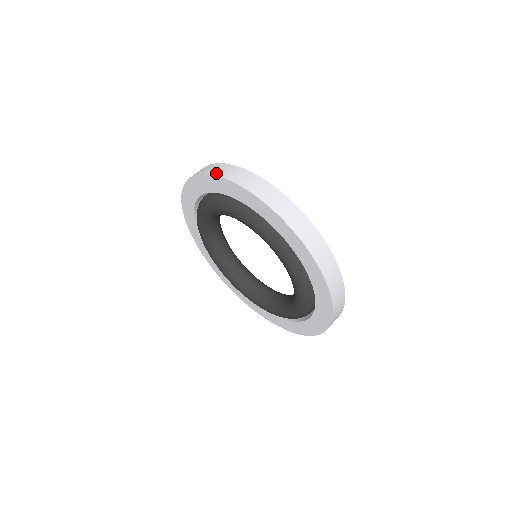
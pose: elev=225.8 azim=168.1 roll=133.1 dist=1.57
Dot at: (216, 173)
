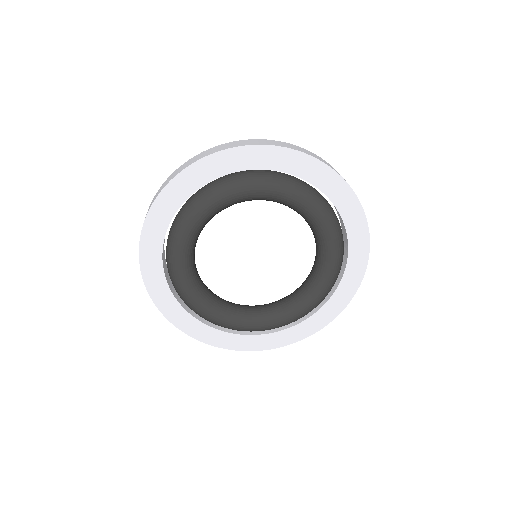
Dot at: (154, 199)
